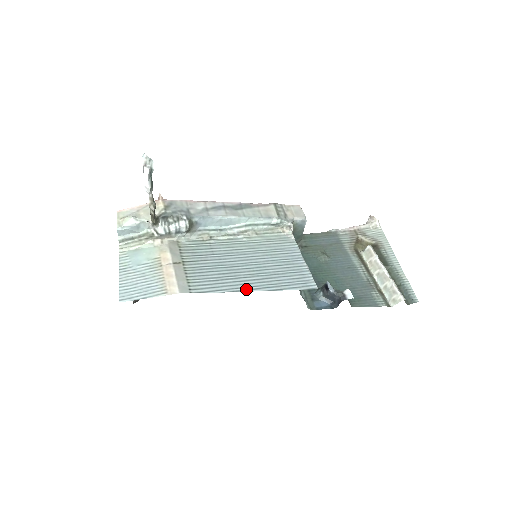
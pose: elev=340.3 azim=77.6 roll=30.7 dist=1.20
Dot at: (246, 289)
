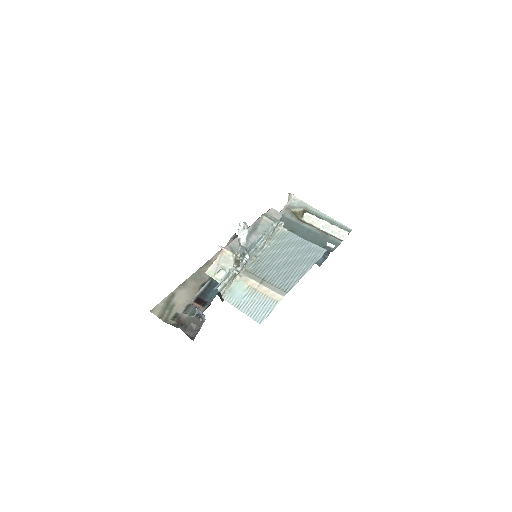
Dot at: (304, 273)
